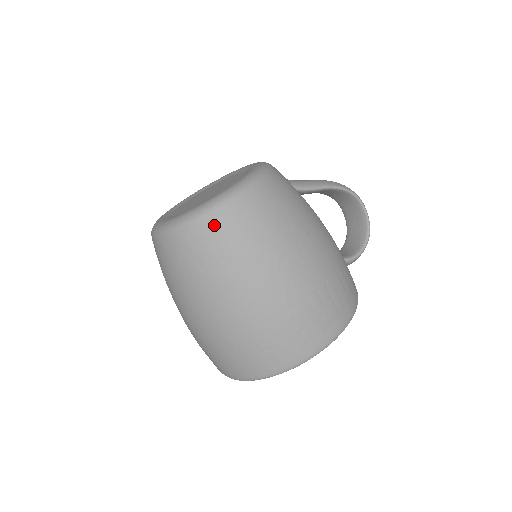
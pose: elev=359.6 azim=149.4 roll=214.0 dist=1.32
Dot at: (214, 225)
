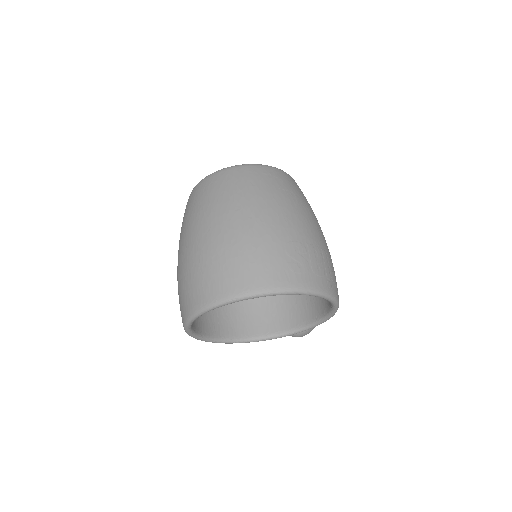
Dot at: (277, 173)
